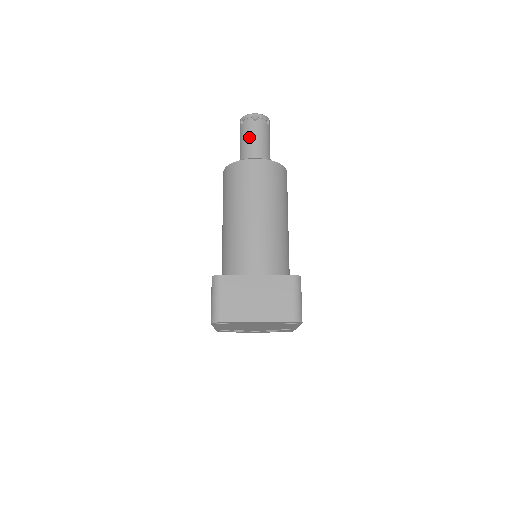
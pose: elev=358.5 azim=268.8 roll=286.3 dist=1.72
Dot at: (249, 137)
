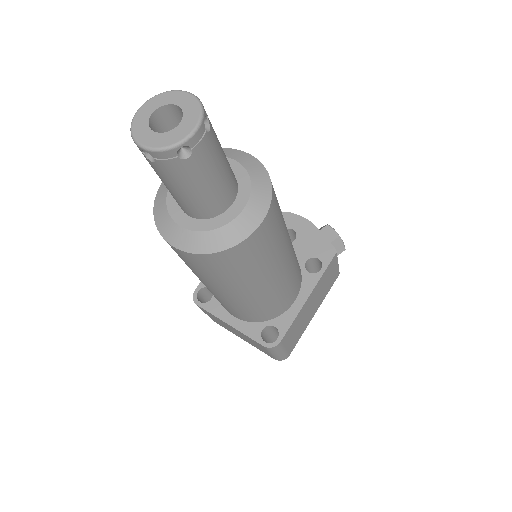
Dot at: occluded
